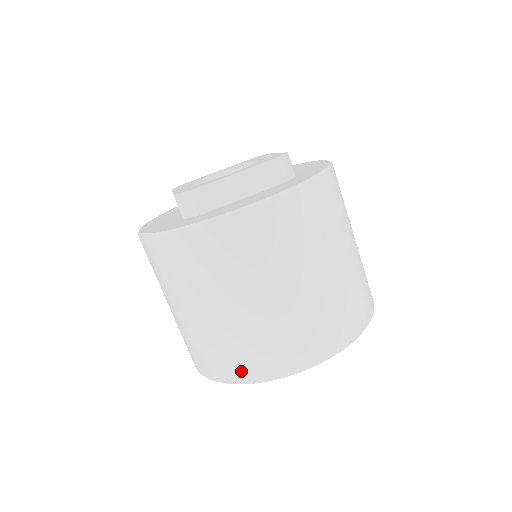
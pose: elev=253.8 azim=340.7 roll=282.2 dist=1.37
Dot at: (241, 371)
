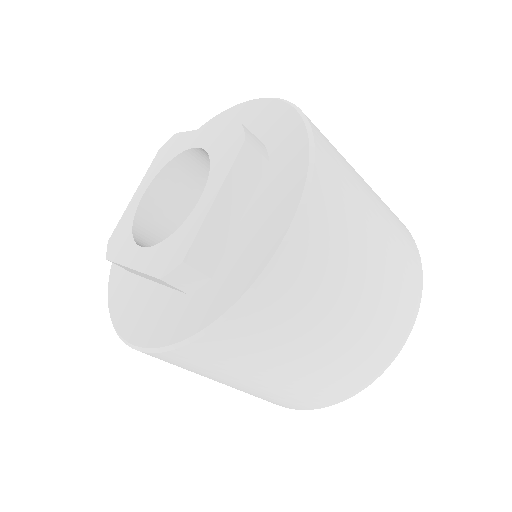
Dot at: occluded
